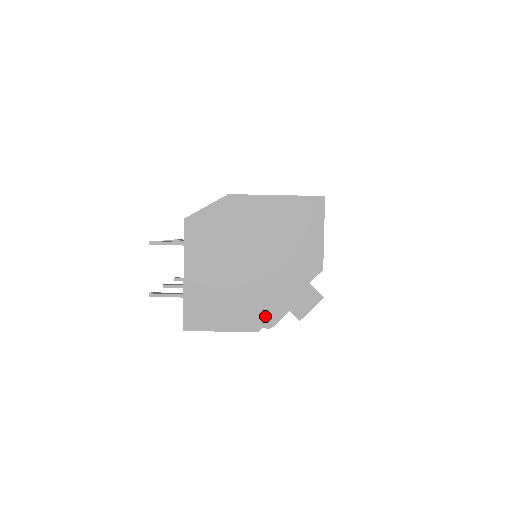
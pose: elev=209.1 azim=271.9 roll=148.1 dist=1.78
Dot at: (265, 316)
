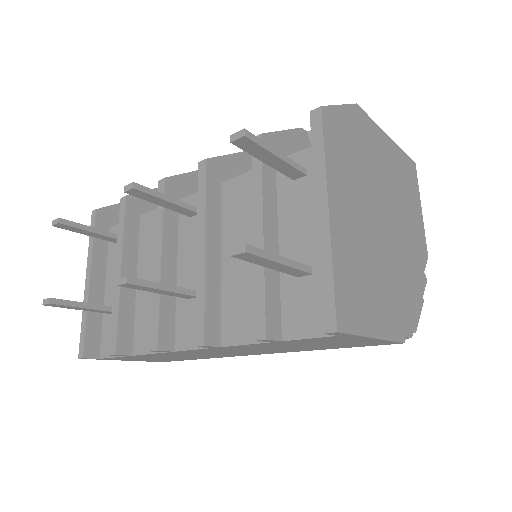
Dot at: (405, 315)
